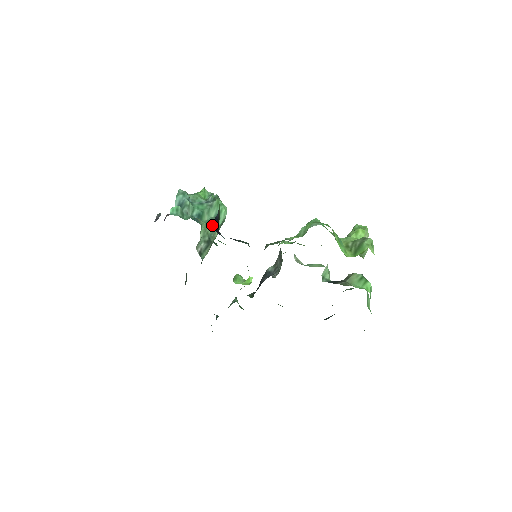
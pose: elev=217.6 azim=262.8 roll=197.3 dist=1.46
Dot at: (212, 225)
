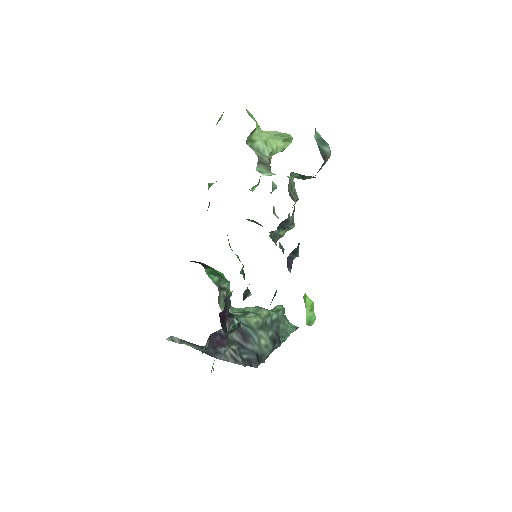
Dot at: occluded
